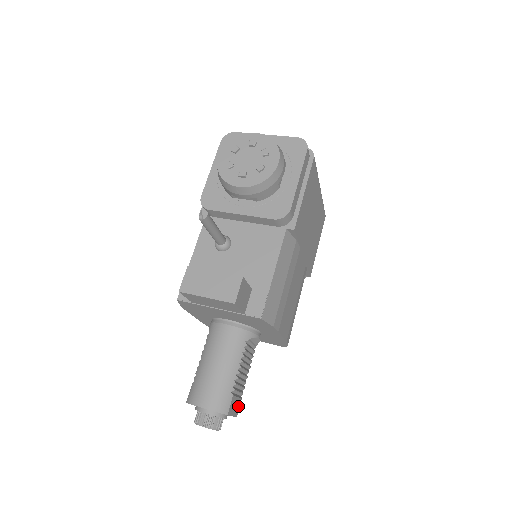
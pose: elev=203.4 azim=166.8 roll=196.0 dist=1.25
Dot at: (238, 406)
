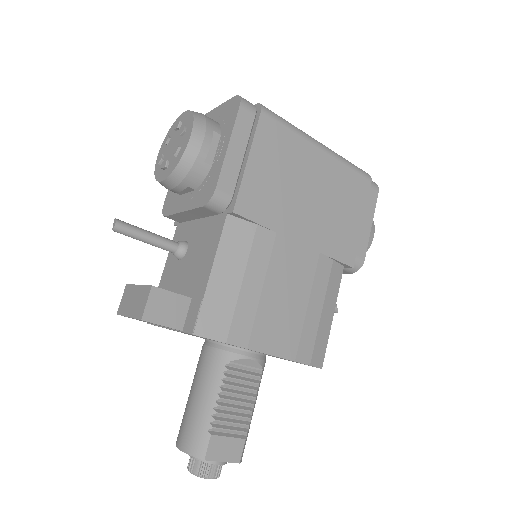
Dot at: (238, 449)
